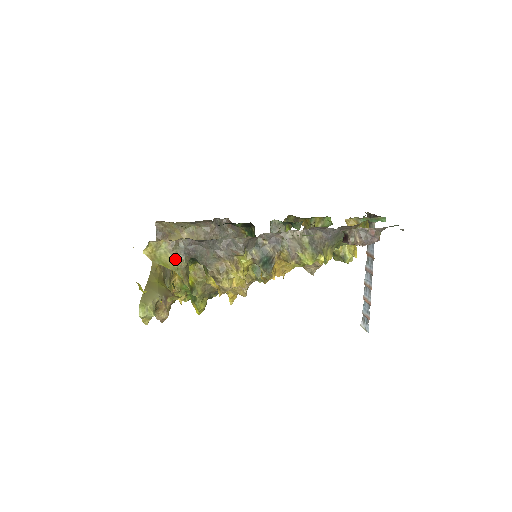
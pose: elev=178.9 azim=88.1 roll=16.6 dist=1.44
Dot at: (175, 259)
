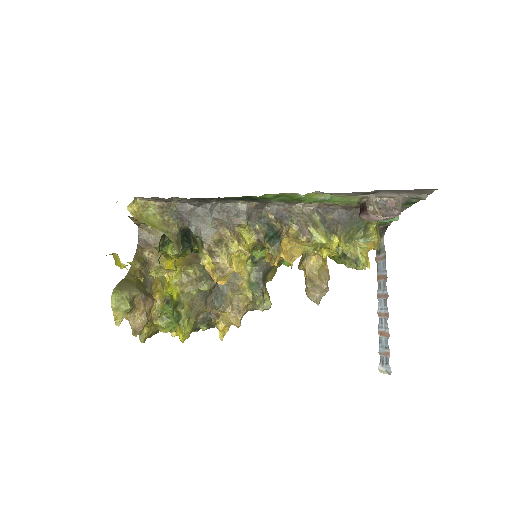
Dot at: (165, 222)
